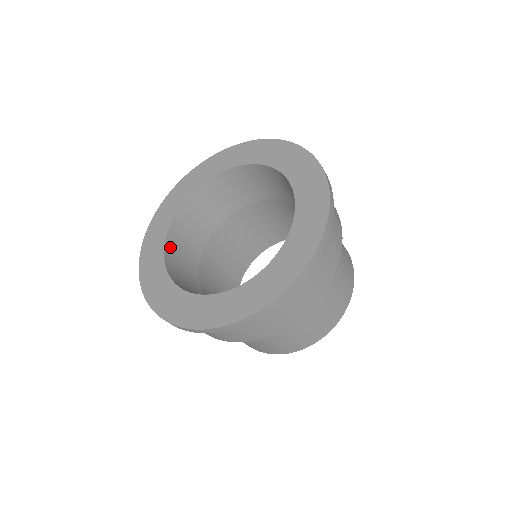
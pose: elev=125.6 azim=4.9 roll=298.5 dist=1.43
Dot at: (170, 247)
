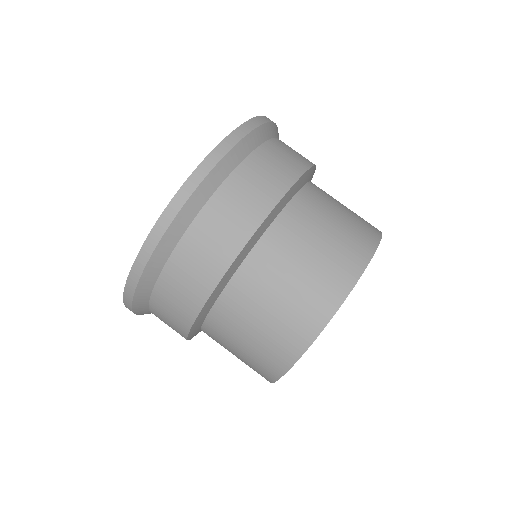
Dot at: occluded
